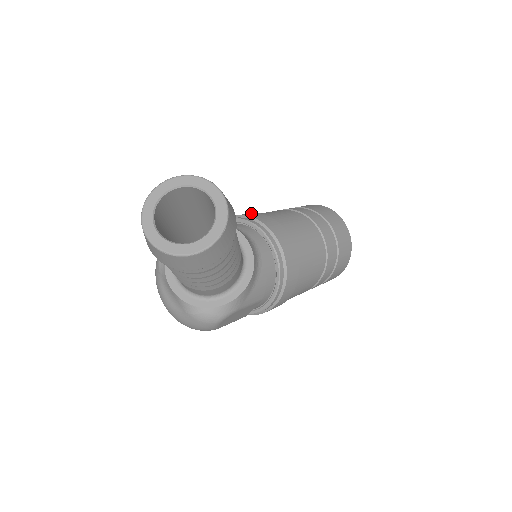
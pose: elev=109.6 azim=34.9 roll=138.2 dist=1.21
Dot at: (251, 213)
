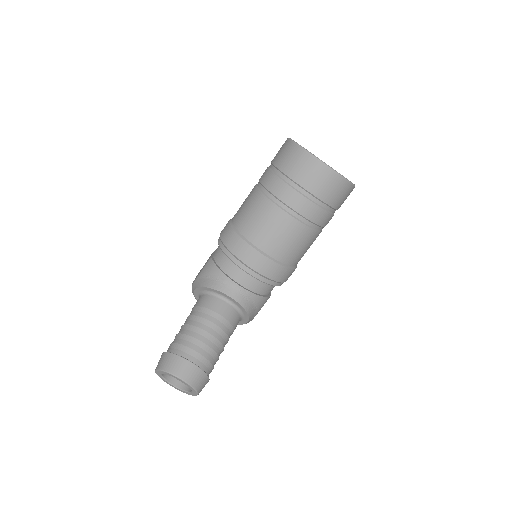
Dot at: (233, 237)
